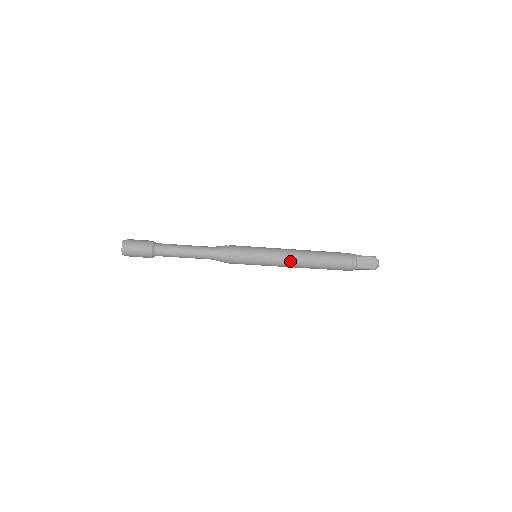
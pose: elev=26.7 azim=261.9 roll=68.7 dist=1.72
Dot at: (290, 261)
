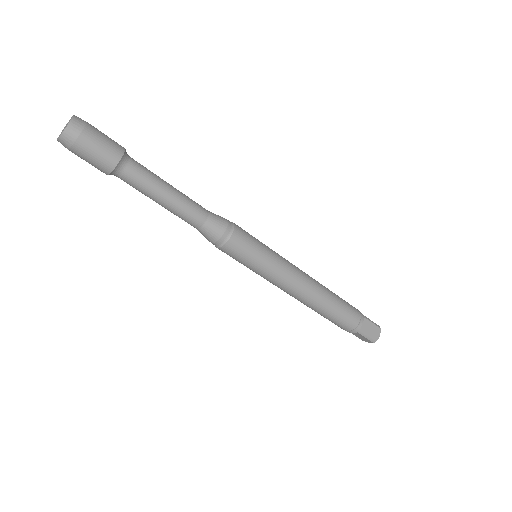
Dot at: (297, 286)
